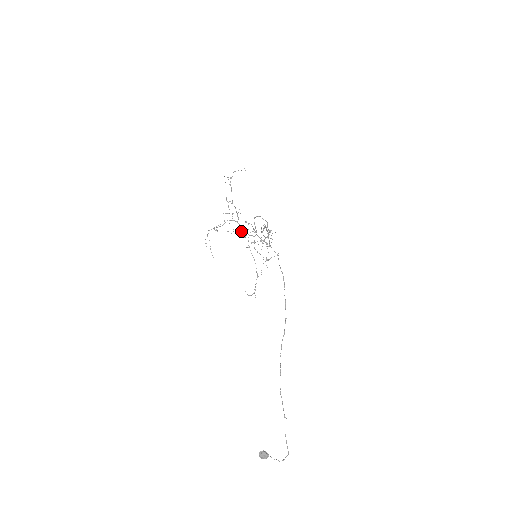
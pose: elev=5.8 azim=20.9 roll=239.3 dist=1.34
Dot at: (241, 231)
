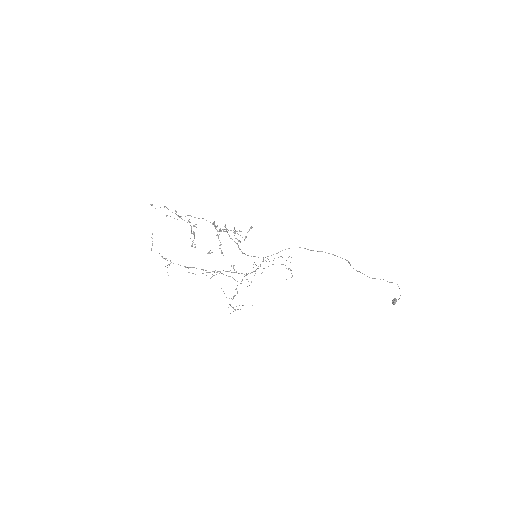
Dot at: occluded
